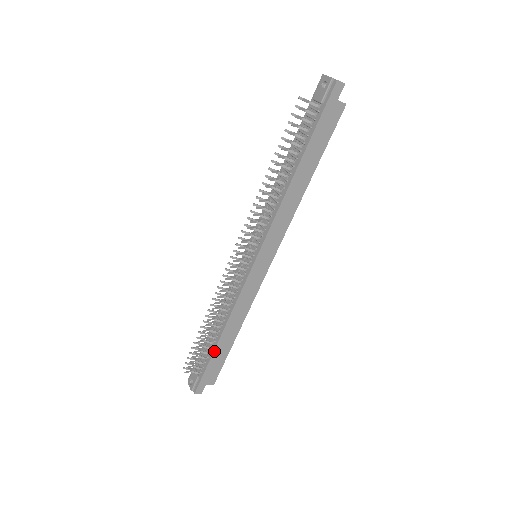
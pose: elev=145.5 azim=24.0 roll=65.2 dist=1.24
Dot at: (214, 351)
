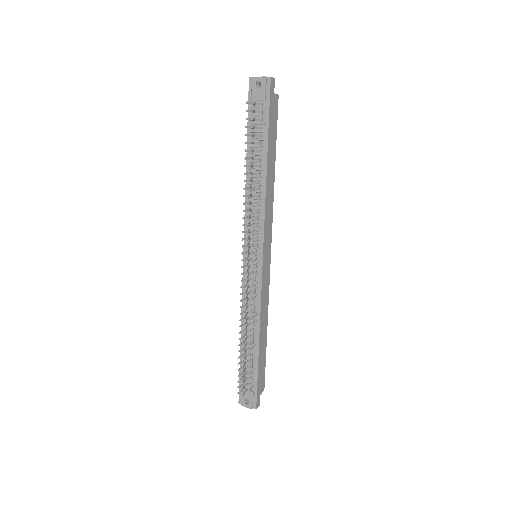
Dot at: (258, 359)
